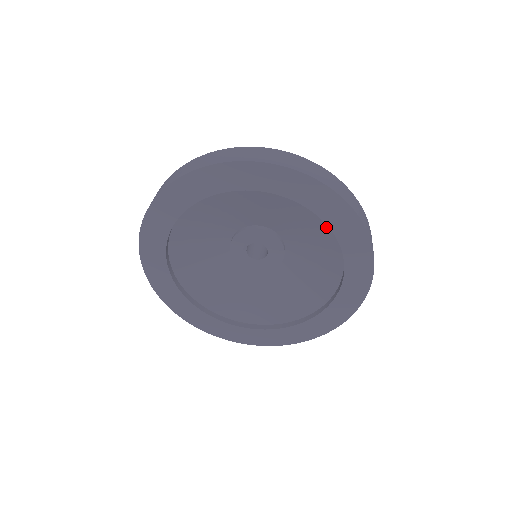
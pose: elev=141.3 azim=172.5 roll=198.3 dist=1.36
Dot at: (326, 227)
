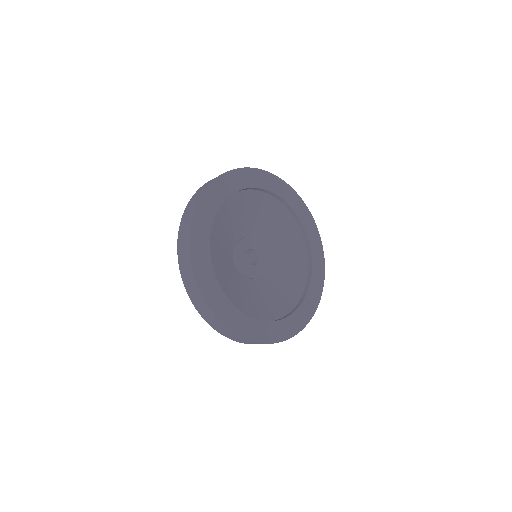
Dot at: (289, 217)
